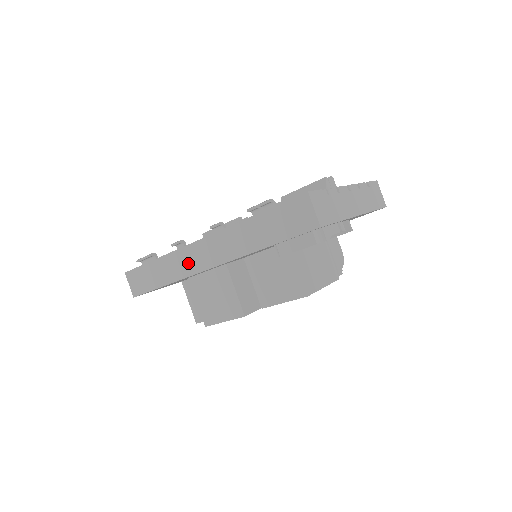
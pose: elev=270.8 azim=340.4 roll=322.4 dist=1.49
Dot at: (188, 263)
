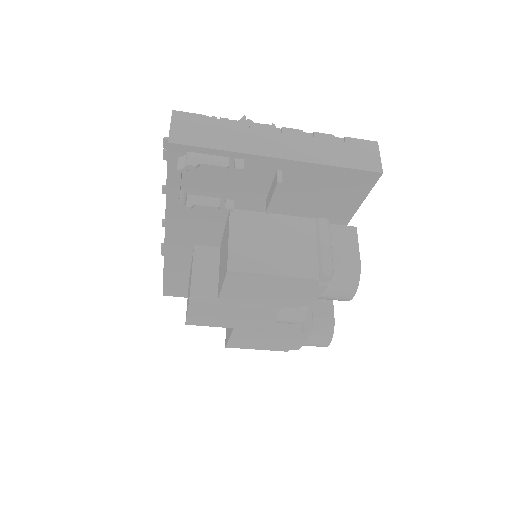
Dot at: occluded
